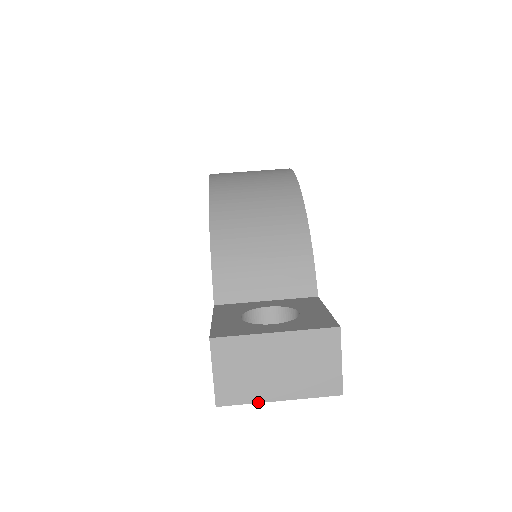
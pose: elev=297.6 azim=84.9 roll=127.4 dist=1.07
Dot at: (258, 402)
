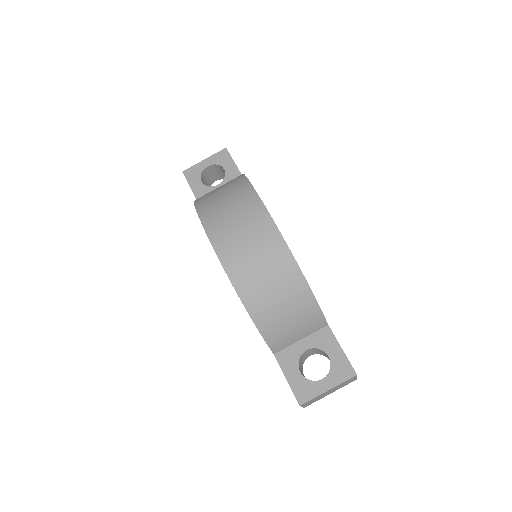
Dot at: (321, 398)
